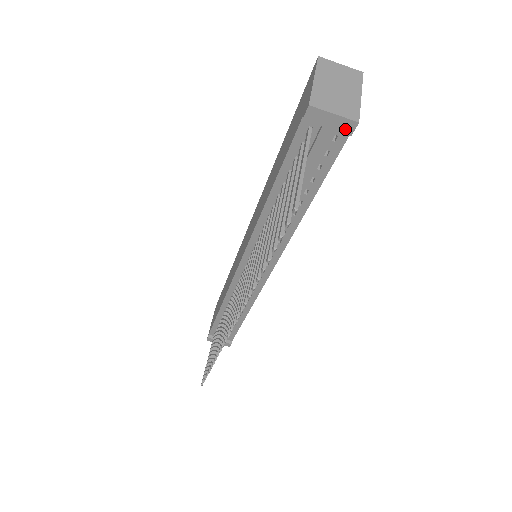
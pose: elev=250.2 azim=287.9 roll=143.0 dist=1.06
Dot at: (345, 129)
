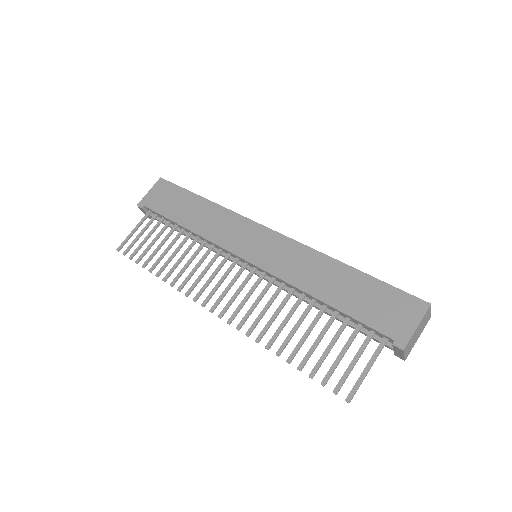
Dot at: (397, 355)
